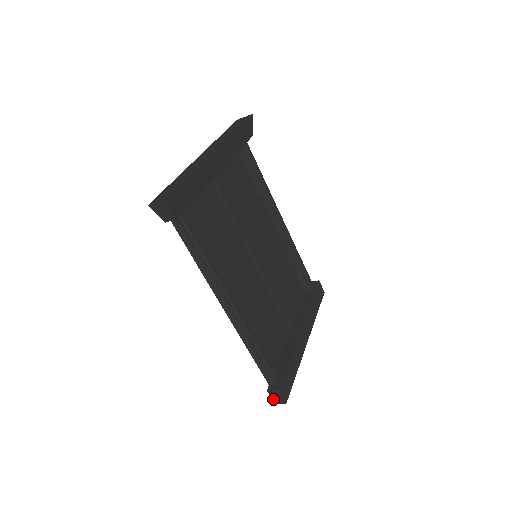
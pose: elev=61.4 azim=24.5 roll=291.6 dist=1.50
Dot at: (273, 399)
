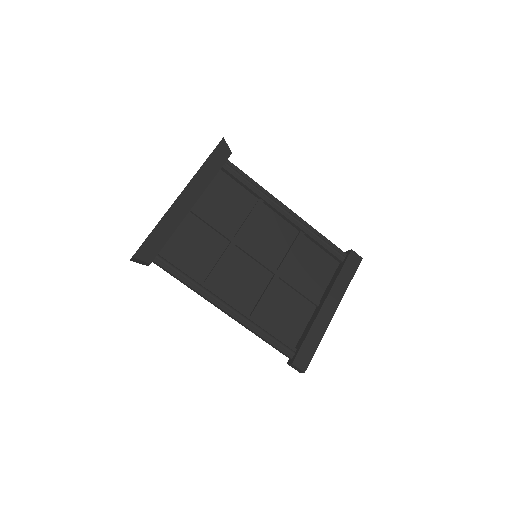
Dot at: (296, 369)
